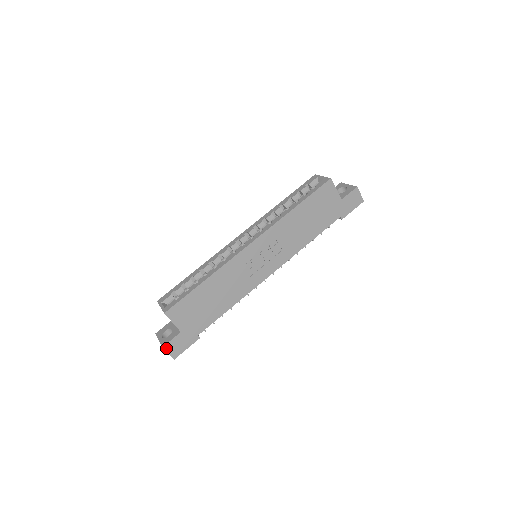
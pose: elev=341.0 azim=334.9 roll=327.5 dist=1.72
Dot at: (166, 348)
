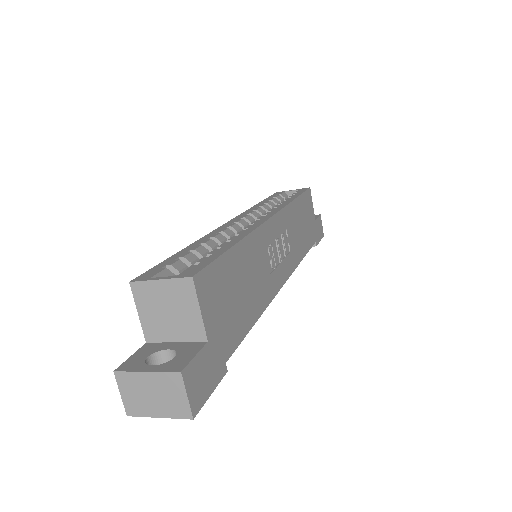
Dot at: (185, 377)
